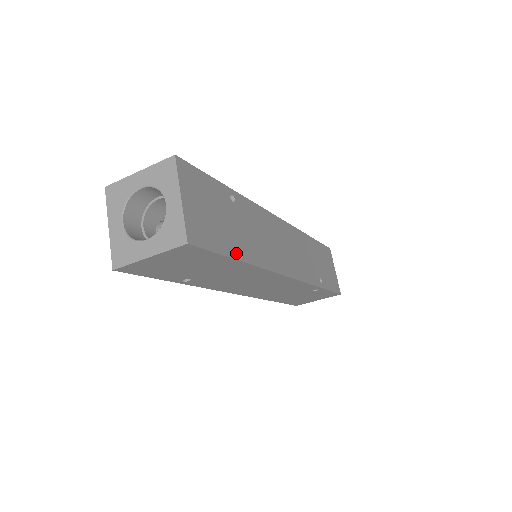
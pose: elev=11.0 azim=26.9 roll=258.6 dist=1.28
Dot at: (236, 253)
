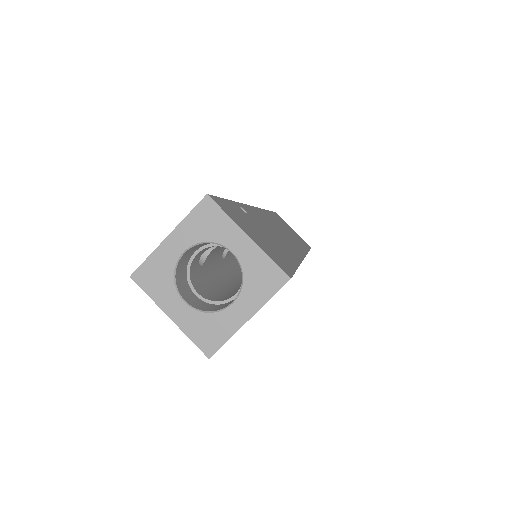
Dot at: occluded
